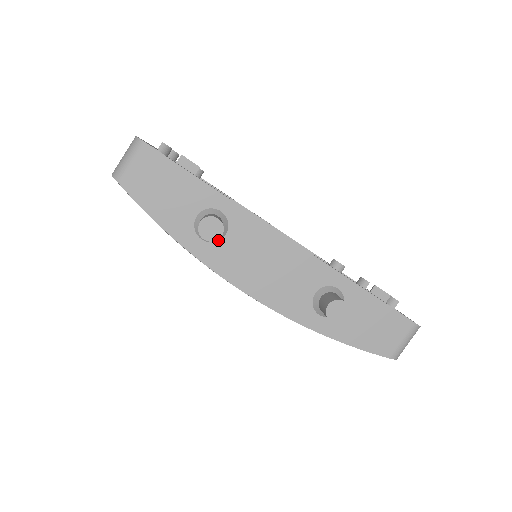
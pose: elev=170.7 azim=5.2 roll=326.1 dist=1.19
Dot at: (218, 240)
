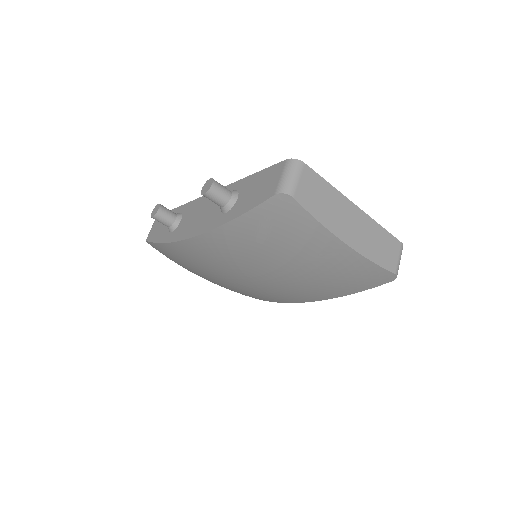
Dot at: (178, 226)
